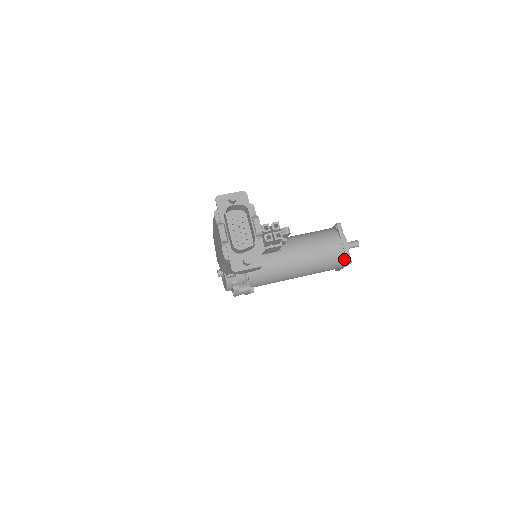
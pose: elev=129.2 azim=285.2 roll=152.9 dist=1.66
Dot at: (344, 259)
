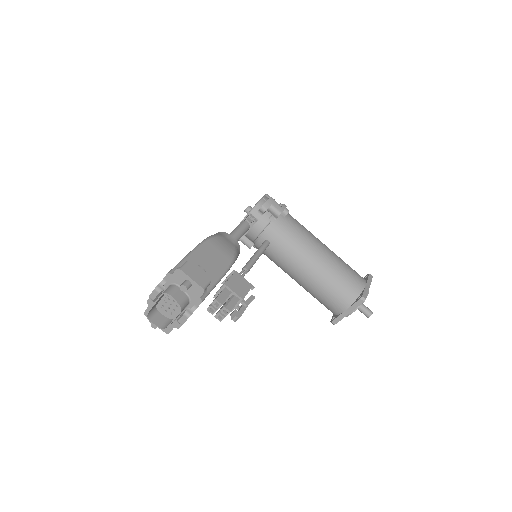
Dot at: (335, 315)
